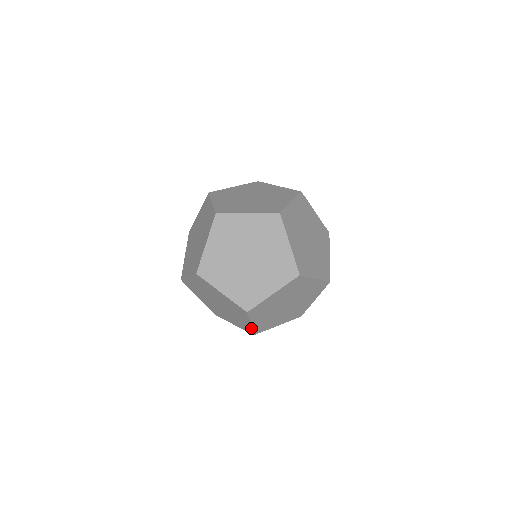
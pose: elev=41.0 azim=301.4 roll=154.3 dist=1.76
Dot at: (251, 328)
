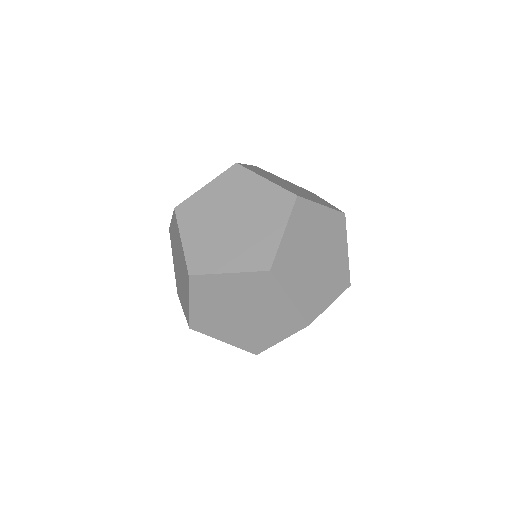
Dot at: occluded
